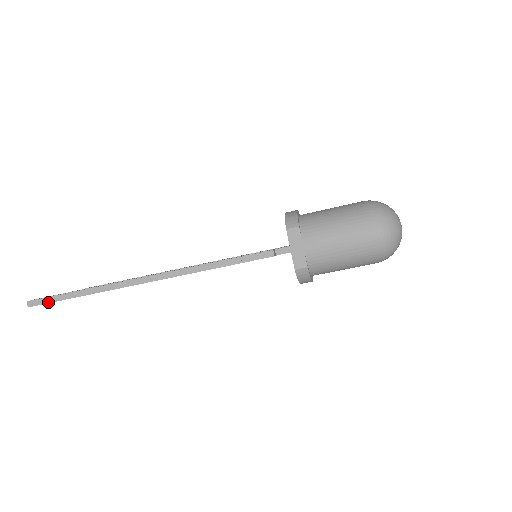
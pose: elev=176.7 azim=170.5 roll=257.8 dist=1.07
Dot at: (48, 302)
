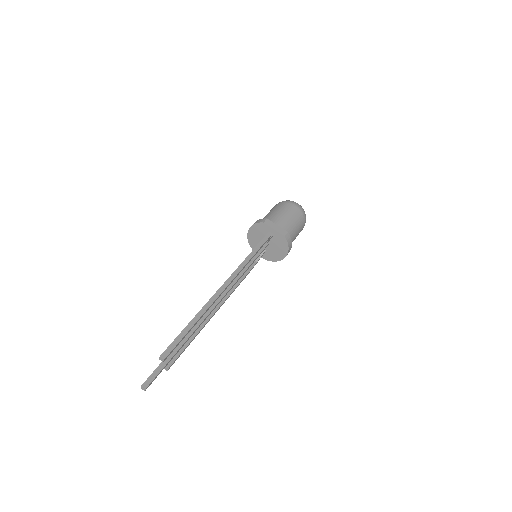
Dot at: (176, 344)
